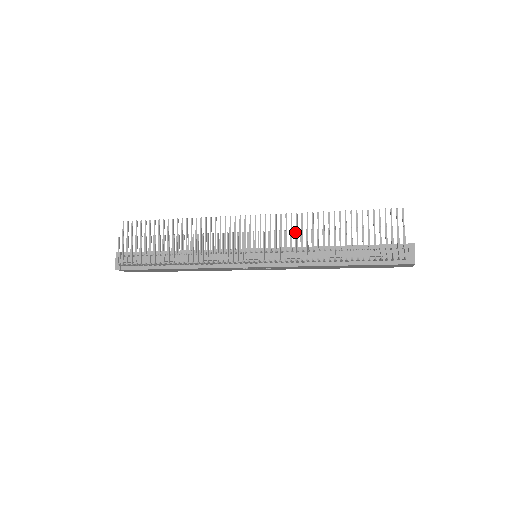
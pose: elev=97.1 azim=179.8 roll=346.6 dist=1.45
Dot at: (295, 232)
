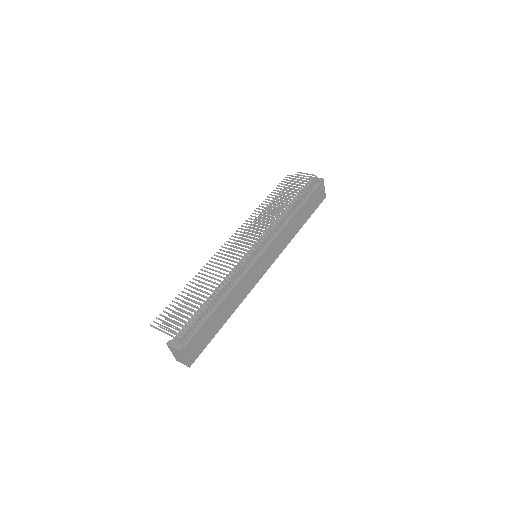
Dot at: (259, 216)
